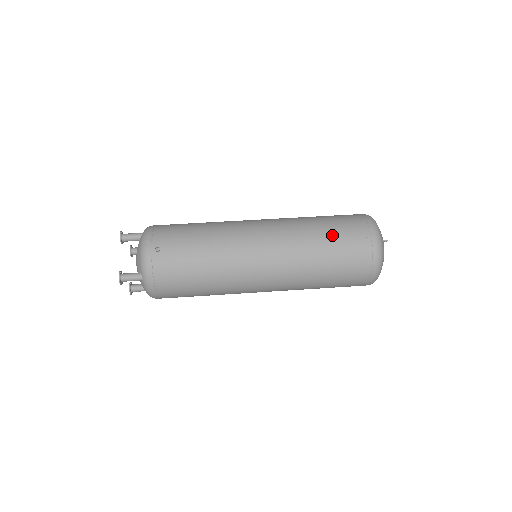
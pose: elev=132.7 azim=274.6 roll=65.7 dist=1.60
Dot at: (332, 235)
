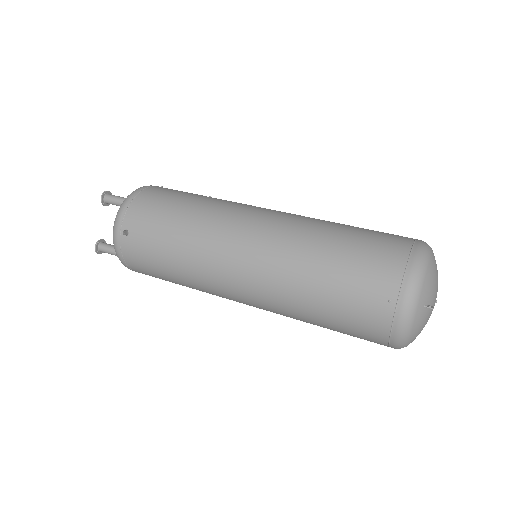
Dot at: (338, 280)
